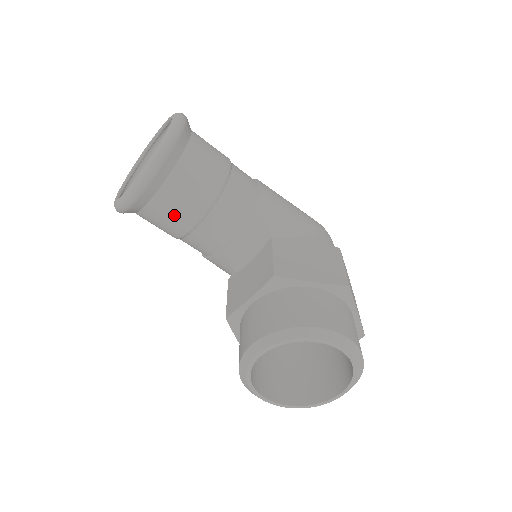
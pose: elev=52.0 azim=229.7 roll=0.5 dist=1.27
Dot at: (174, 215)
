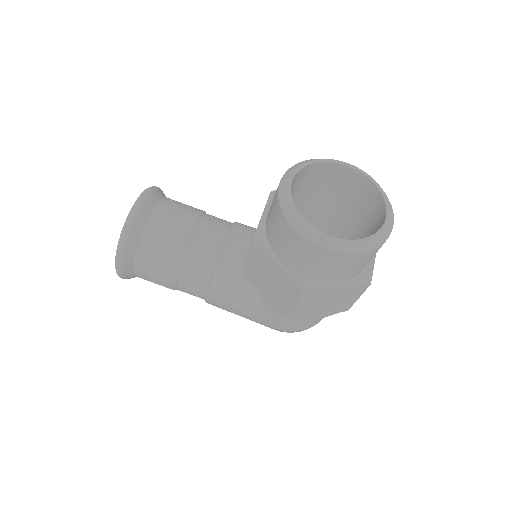
Dot at: (173, 223)
